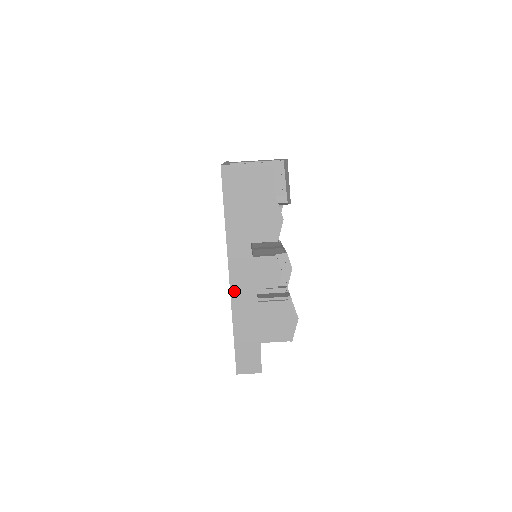
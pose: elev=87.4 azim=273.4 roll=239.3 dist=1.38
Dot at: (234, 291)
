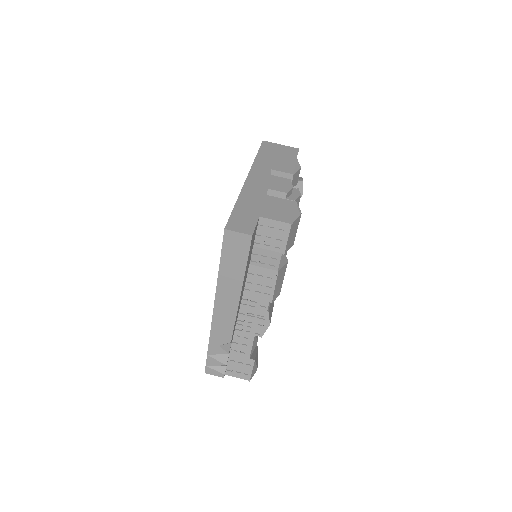
Dot at: (248, 184)
